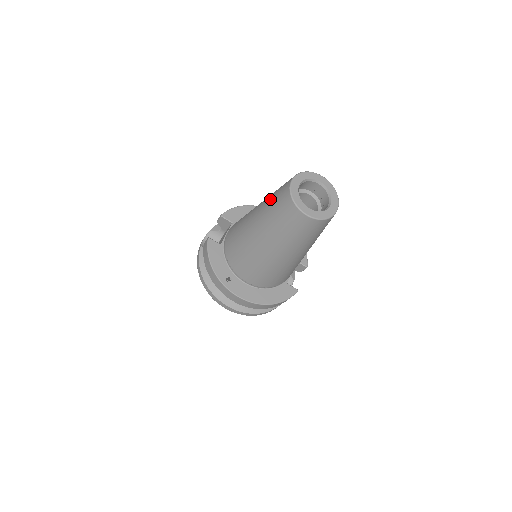
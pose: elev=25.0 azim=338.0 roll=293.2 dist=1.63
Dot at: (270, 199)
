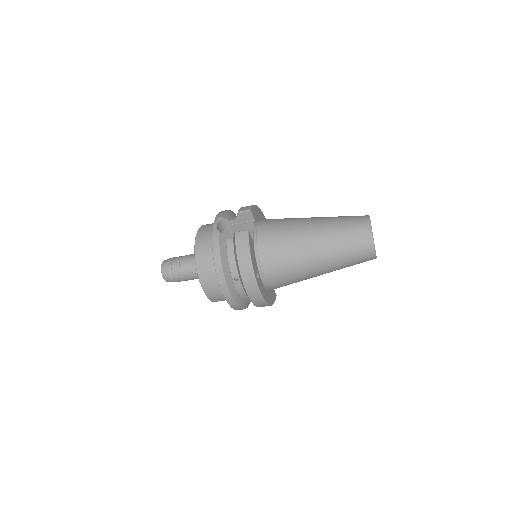
Dot at: (340, 225)
